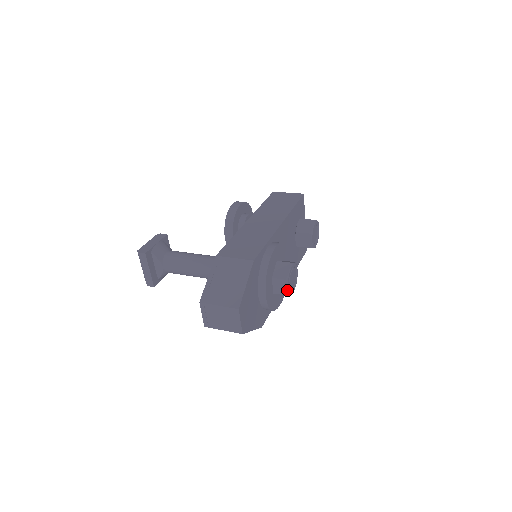
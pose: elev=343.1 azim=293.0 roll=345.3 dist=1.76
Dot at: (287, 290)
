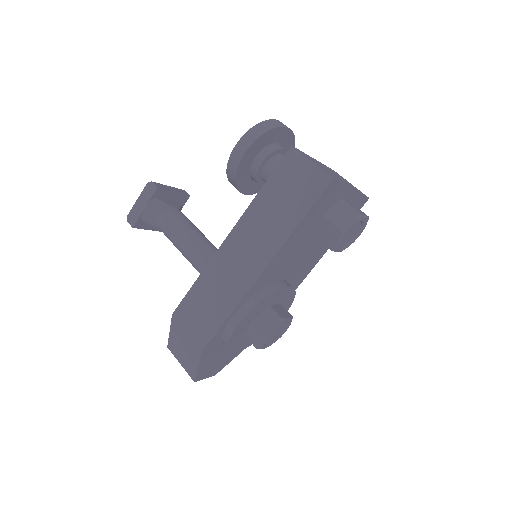
Dot at: (265, 347)
